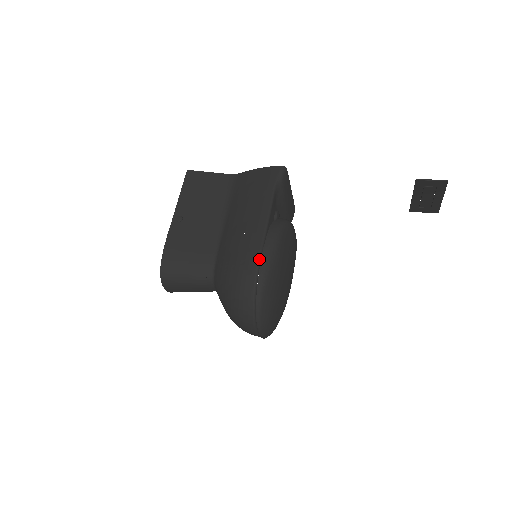
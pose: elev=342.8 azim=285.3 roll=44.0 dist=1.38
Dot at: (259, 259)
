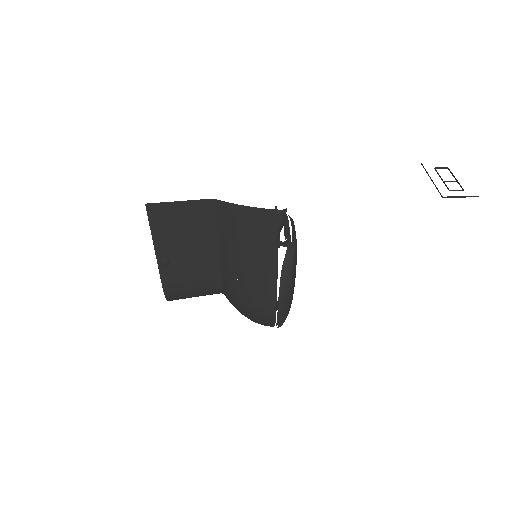
Dot at: (275, 309)
